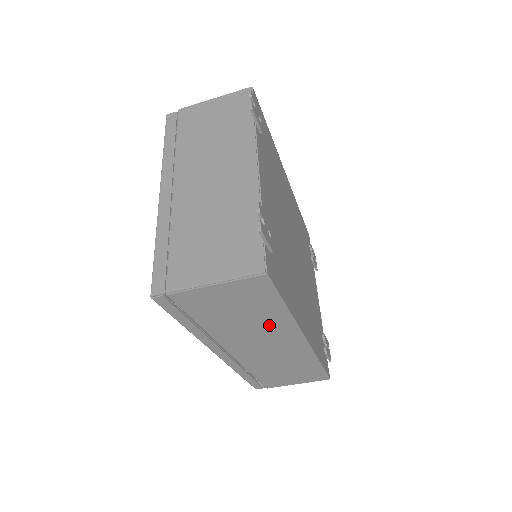
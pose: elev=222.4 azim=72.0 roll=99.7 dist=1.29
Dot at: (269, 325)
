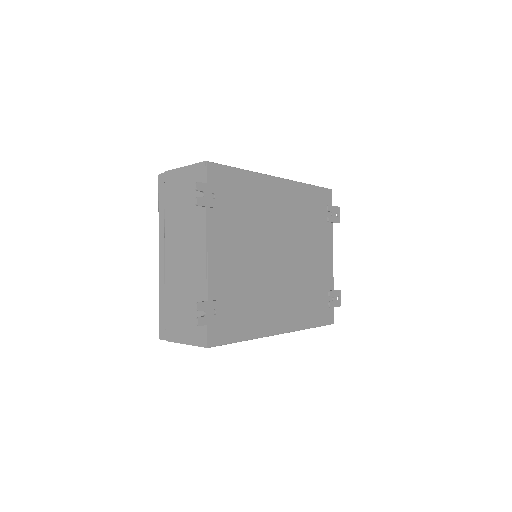
Dot at: occluded
